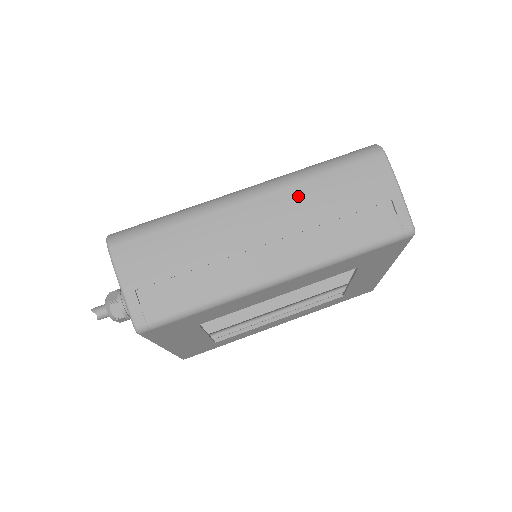
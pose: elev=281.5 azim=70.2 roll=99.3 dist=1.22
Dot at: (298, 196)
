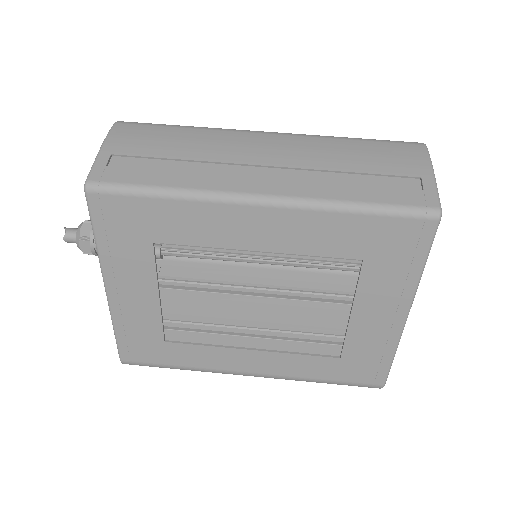
Dot at: (318, 145)
